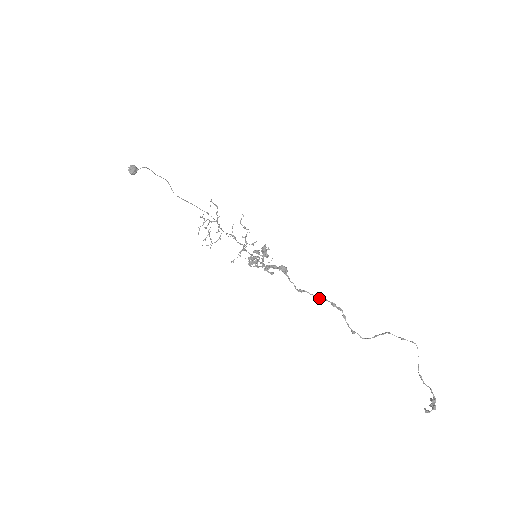
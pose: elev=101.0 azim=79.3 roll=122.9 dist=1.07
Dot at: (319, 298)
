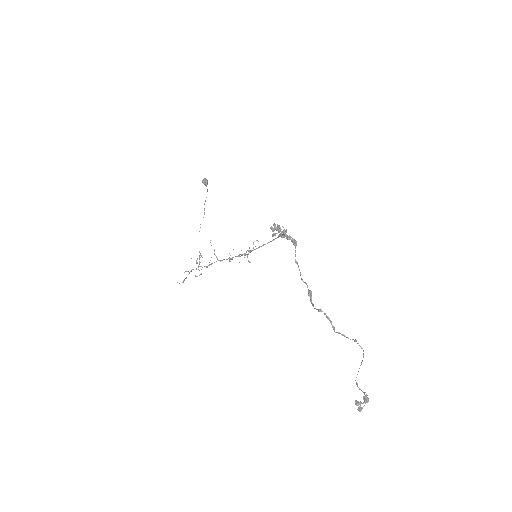
Dot at: occluded
